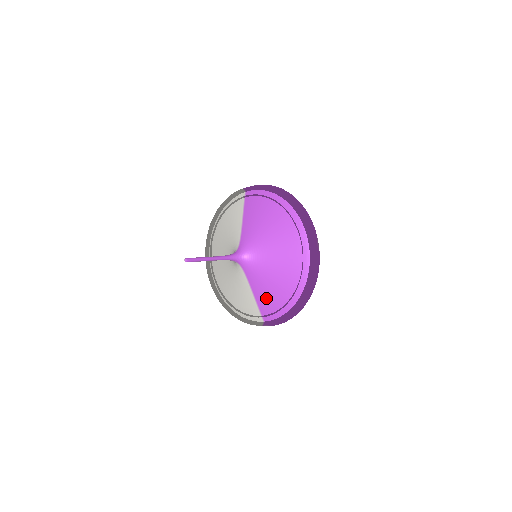
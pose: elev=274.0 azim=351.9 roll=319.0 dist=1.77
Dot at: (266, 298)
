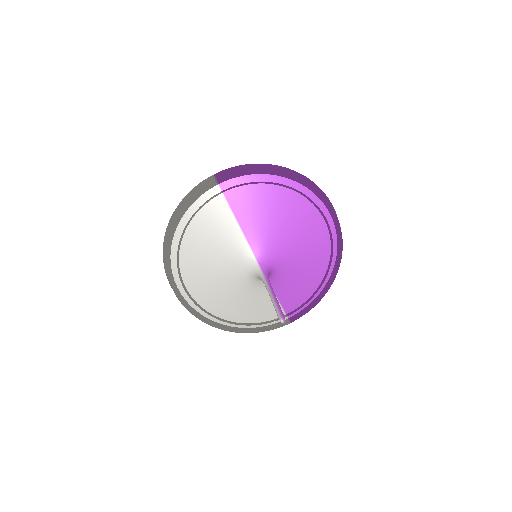
Dot at: (295, 295)
